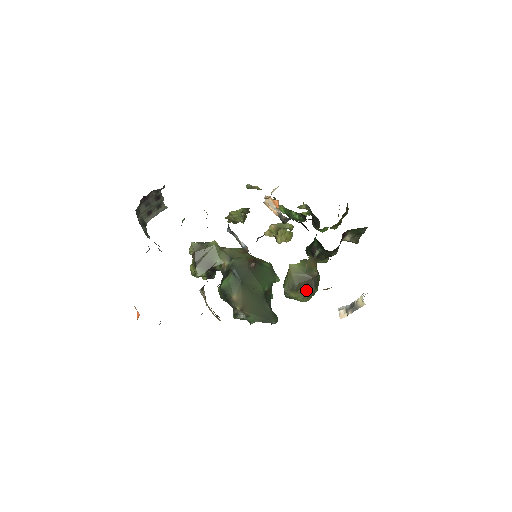
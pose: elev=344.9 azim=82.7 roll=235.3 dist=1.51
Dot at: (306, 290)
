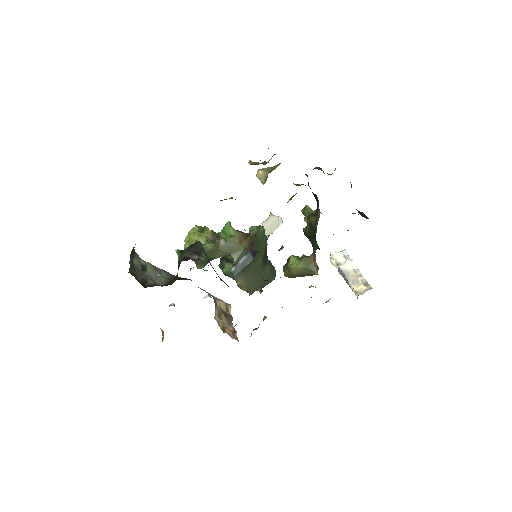
Dot at: occluded
